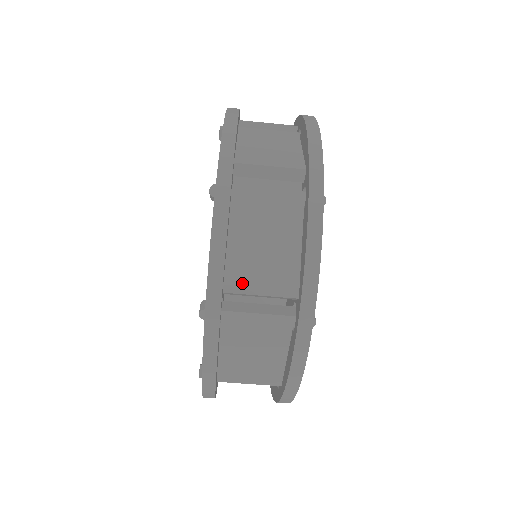
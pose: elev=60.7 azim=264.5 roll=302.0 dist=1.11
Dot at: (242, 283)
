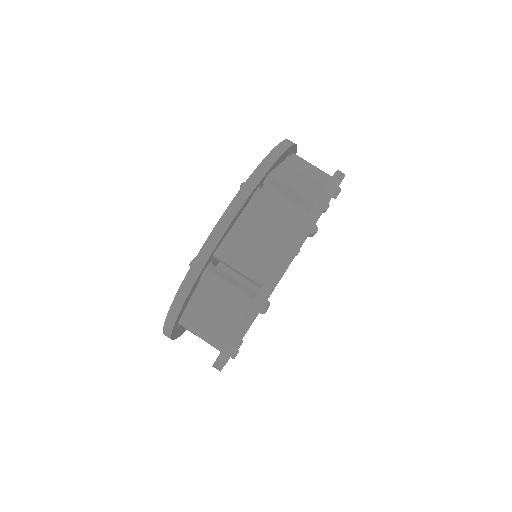
Dot at: (229, 256)
